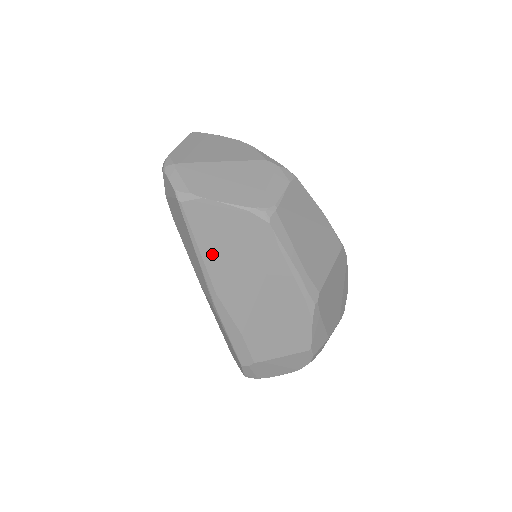
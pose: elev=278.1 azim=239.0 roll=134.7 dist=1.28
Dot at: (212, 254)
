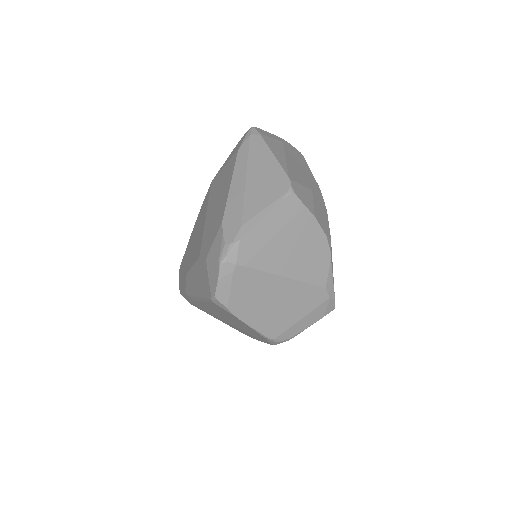
Dot at: (211, 307)
